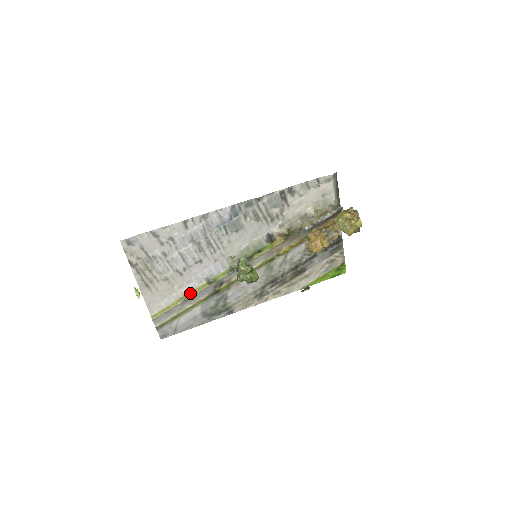
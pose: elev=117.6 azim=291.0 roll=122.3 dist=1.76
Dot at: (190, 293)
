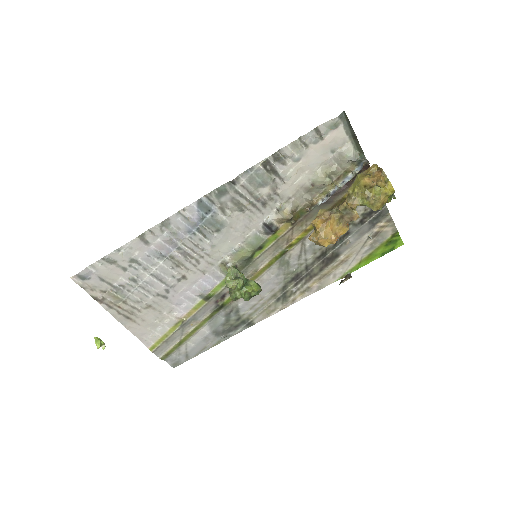
Dot at: (186, 315)
